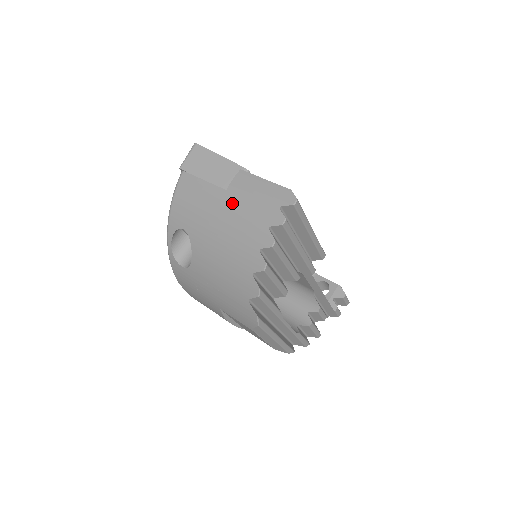
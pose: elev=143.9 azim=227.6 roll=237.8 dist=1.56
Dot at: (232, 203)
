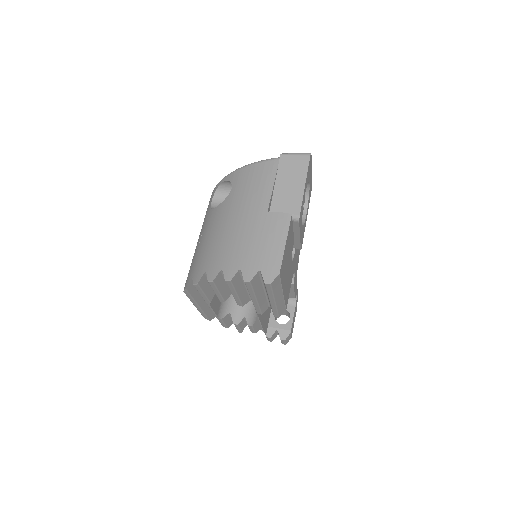
Dot at: (256, 224)
